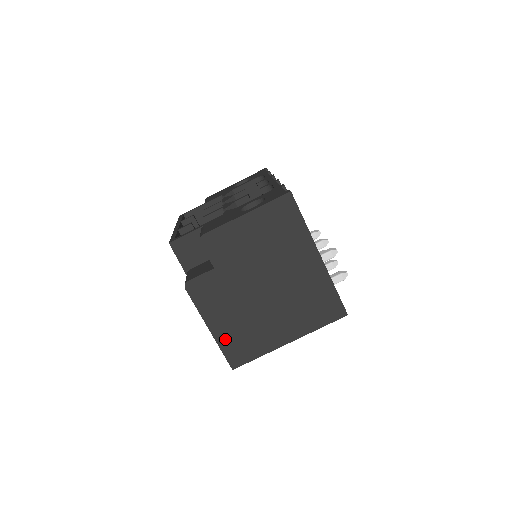
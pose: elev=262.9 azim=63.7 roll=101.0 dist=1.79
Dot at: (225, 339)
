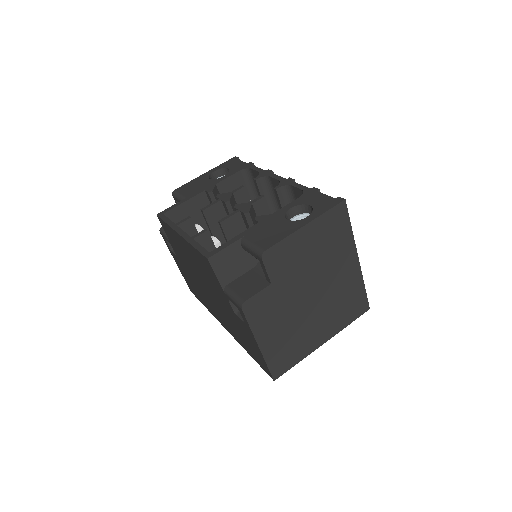
Dot at: (271, 353)
